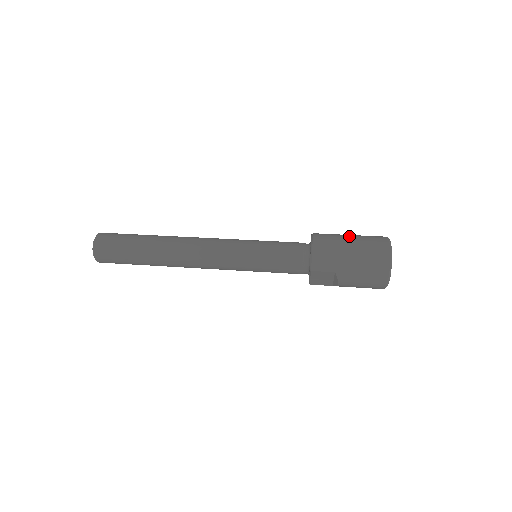
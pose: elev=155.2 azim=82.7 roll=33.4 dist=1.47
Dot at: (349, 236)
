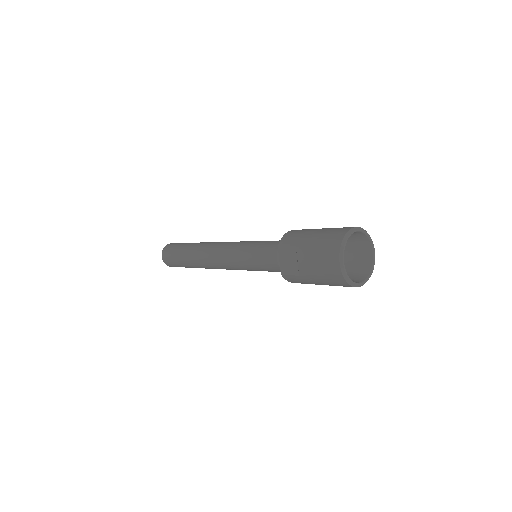
Dot at: occluded
